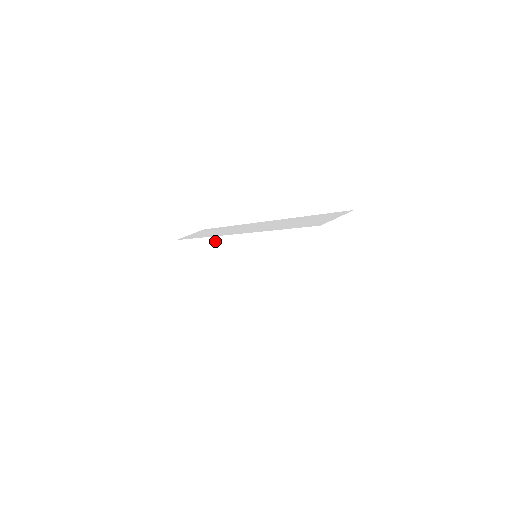
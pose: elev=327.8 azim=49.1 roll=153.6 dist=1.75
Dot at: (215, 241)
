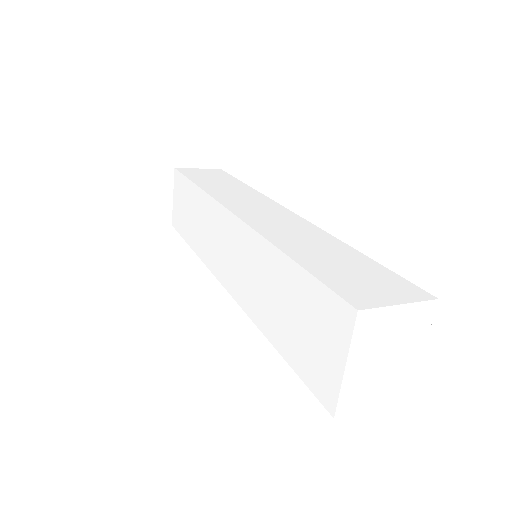
Dot at: (211, 204)
